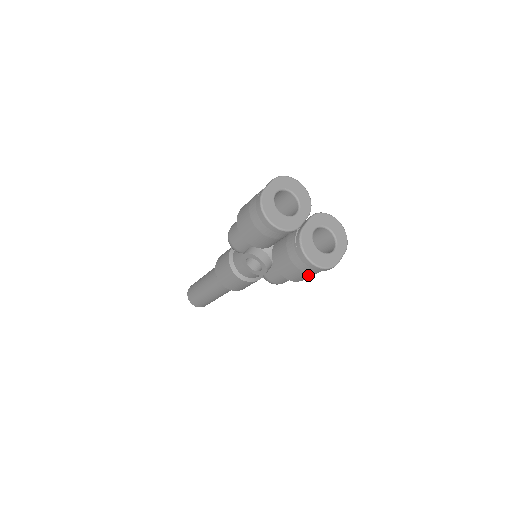
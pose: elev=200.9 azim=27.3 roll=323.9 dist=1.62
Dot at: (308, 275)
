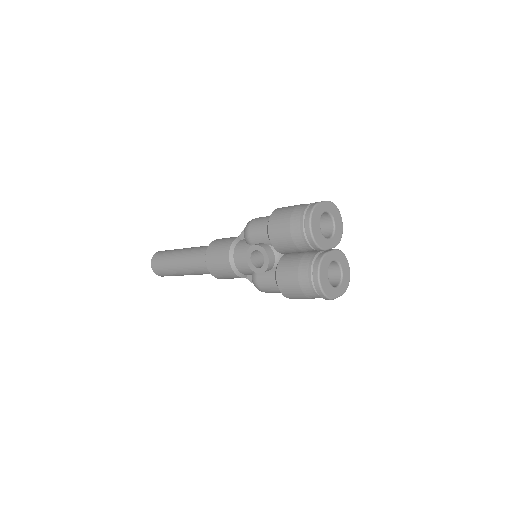
Dot at: (300, 295)
